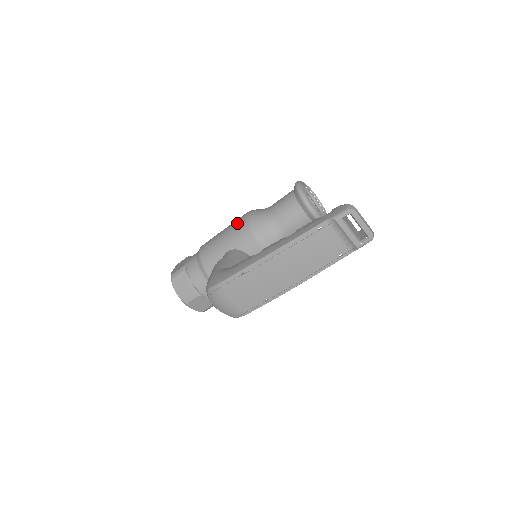
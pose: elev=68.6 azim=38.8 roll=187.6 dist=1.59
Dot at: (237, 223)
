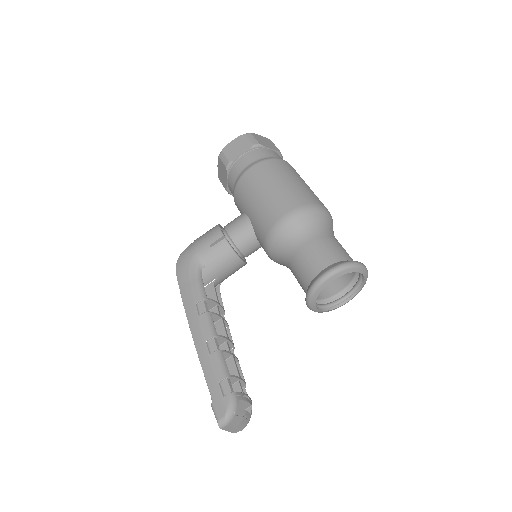
Dot at: (271, 211)
